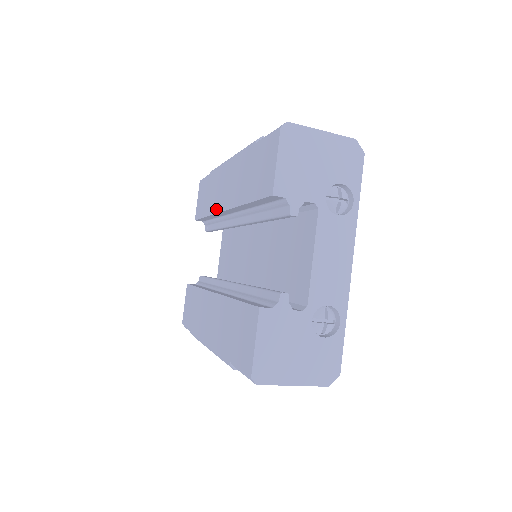
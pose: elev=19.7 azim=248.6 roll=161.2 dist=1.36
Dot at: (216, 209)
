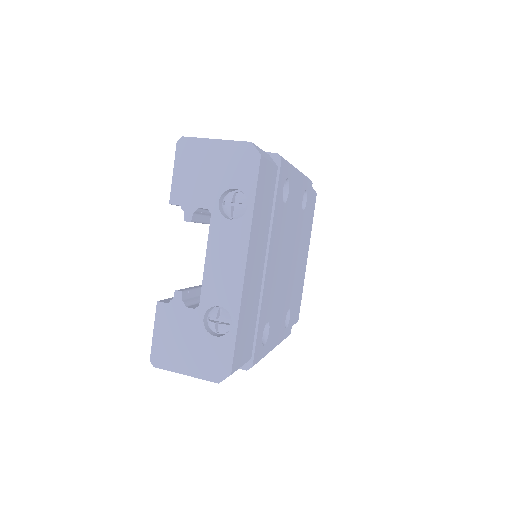
Dot at: occluded
